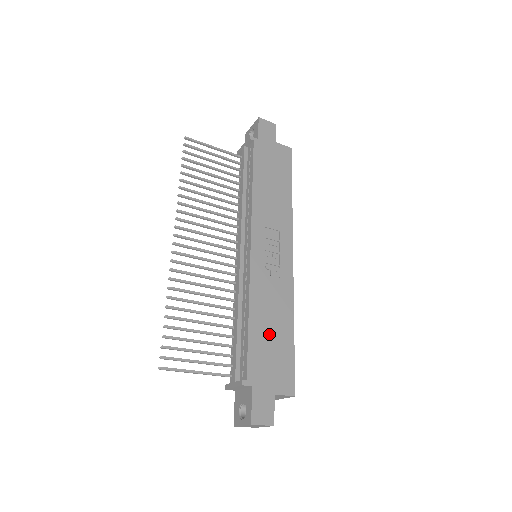
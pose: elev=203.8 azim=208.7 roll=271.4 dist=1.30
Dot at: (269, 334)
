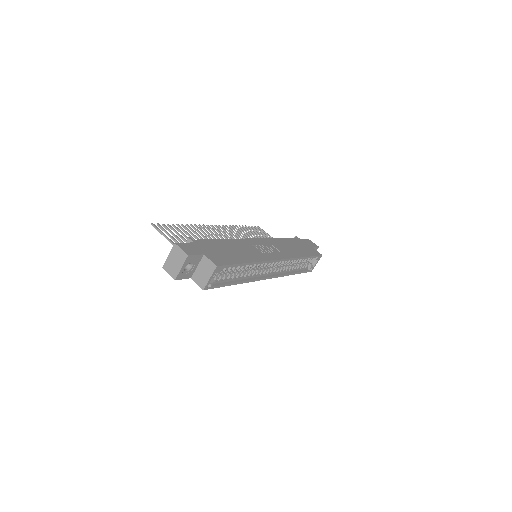
Dot at: (229, 250)
